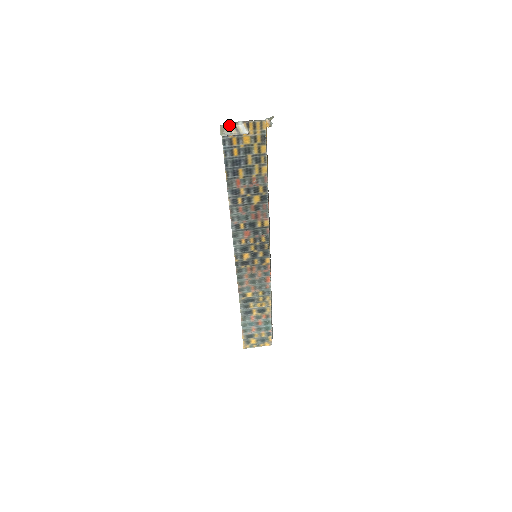
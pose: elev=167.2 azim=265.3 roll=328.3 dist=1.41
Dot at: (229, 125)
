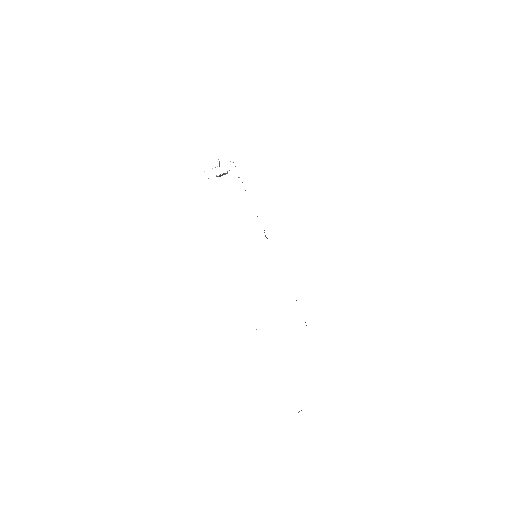
Dot at: occluded
